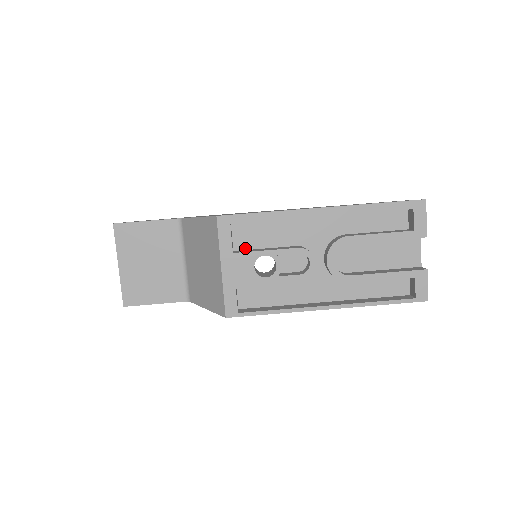
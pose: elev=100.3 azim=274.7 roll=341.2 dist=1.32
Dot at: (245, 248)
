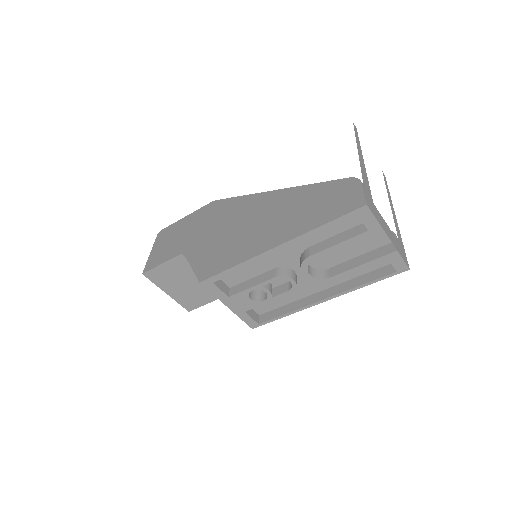
Dot at: (237, 283)
